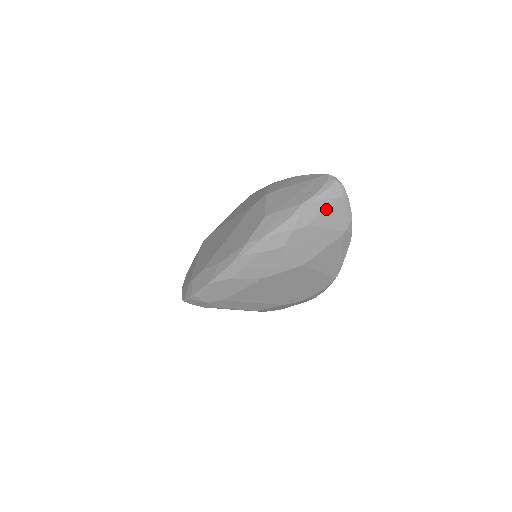
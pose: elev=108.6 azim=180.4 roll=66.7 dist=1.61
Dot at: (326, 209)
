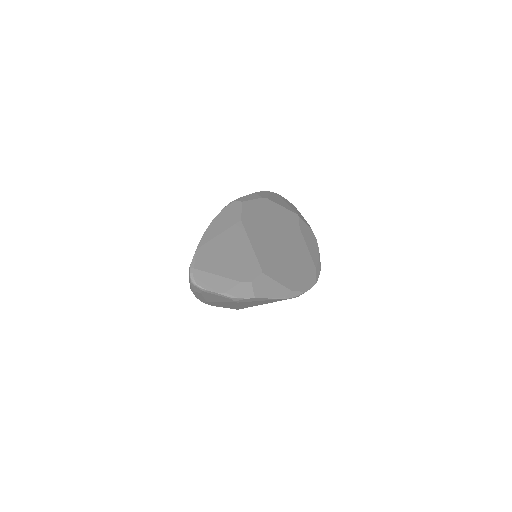
Dot at: (204, 296)
